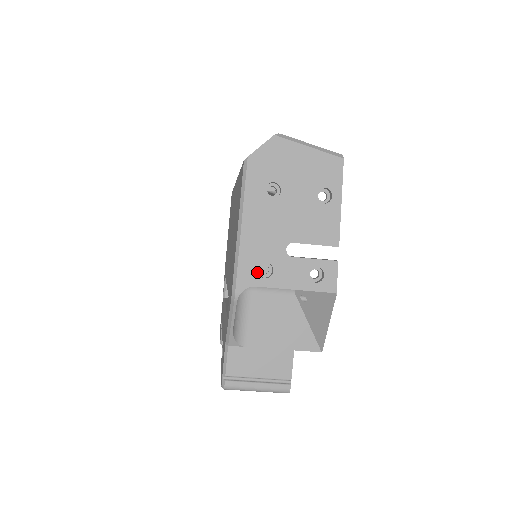
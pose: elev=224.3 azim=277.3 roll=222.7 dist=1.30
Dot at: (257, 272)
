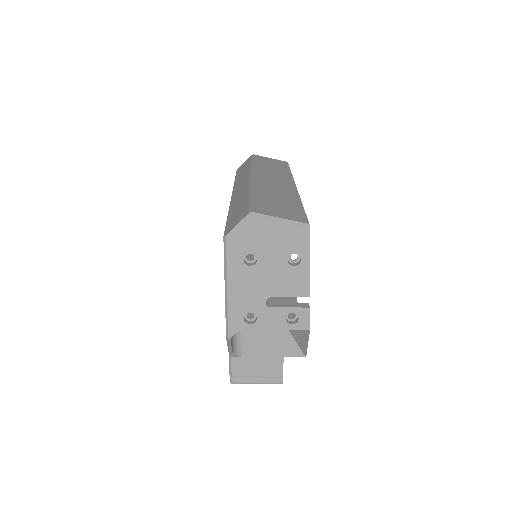
Dot at: (244, 320)
